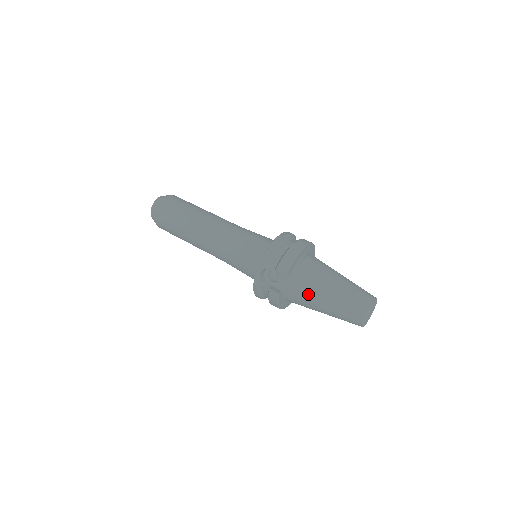
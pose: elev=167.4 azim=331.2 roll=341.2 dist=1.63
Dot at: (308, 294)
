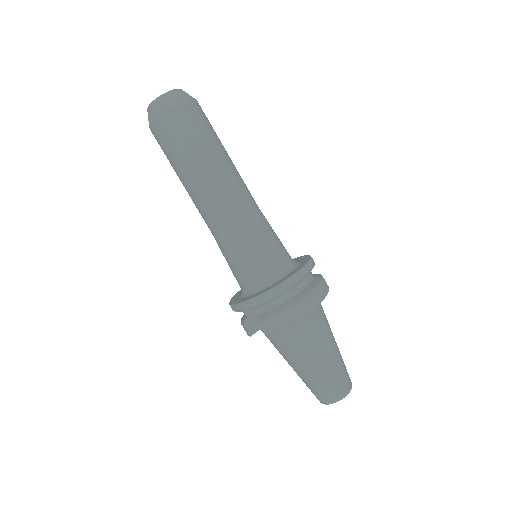
Dot at: (282, 352)
